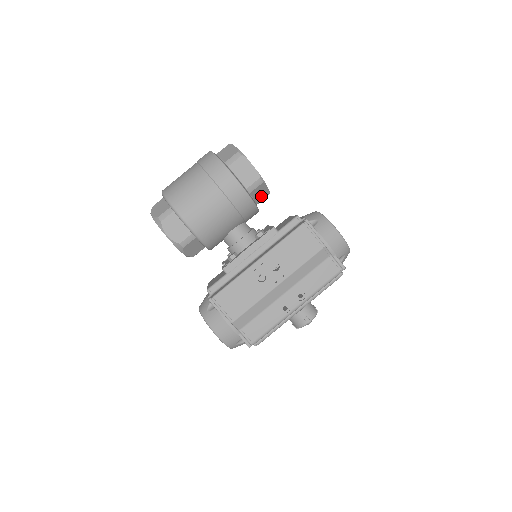
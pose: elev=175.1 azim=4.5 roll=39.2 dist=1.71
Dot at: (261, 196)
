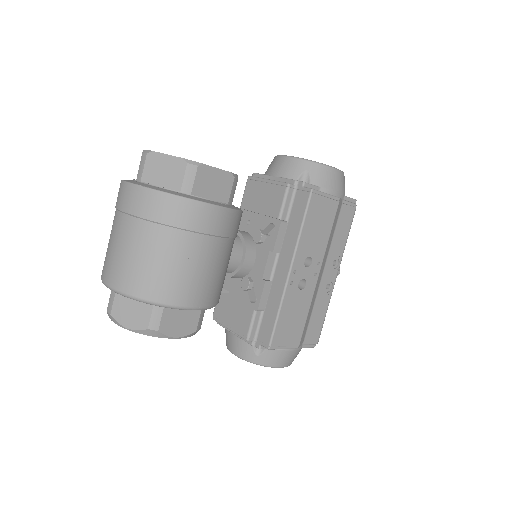
Dot at: occluded
